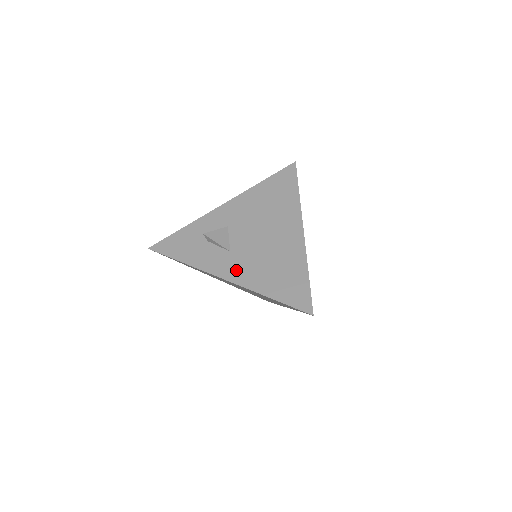
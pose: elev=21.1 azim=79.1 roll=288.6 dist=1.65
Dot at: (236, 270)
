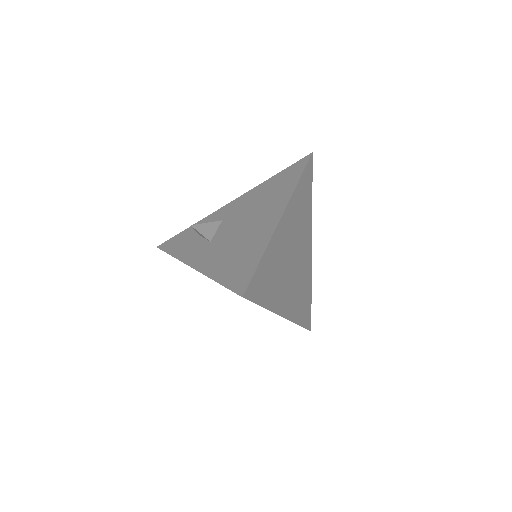
Dot at: (205, 258)
